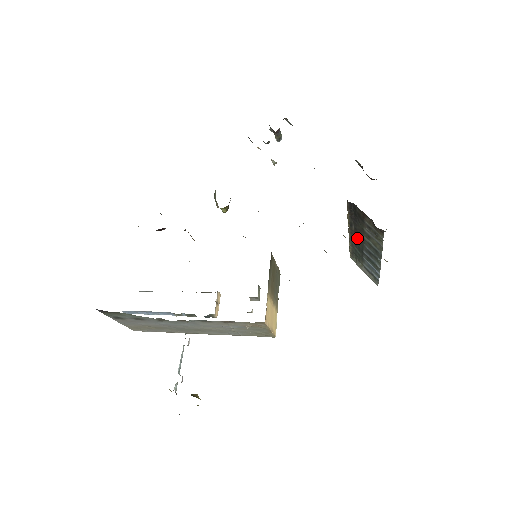
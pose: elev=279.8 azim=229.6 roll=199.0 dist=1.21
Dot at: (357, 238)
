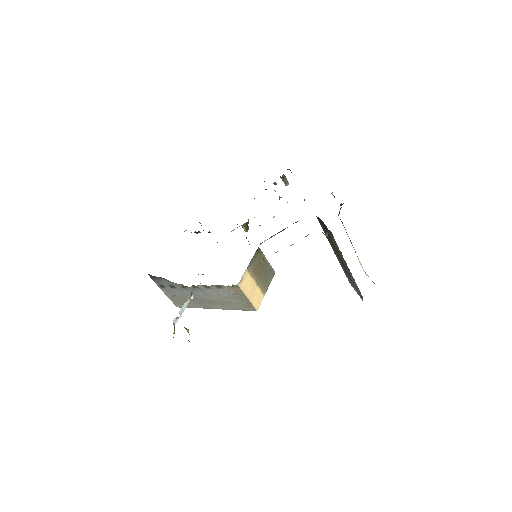
Dot at: (337, 254)
